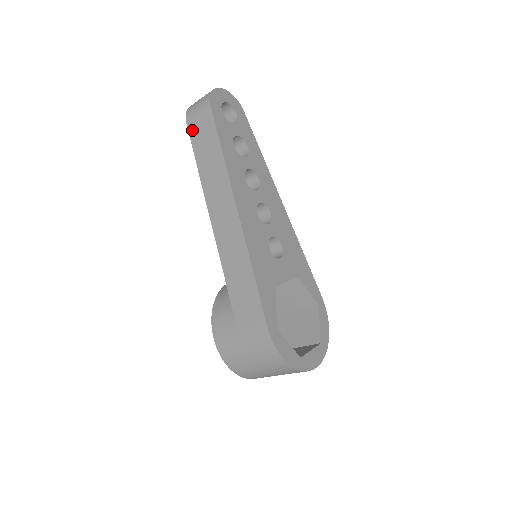
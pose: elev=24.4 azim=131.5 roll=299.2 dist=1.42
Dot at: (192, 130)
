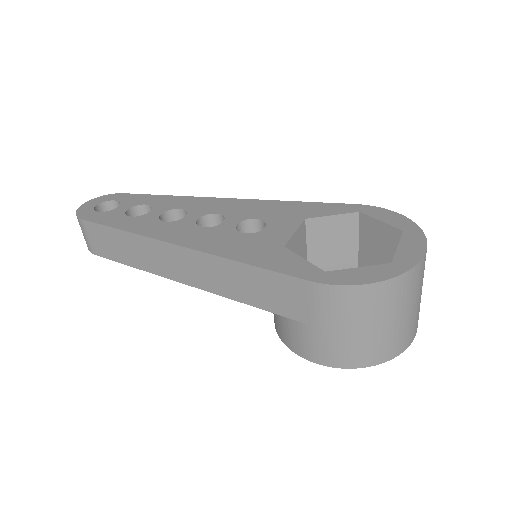
Dot at: (100, 252)
